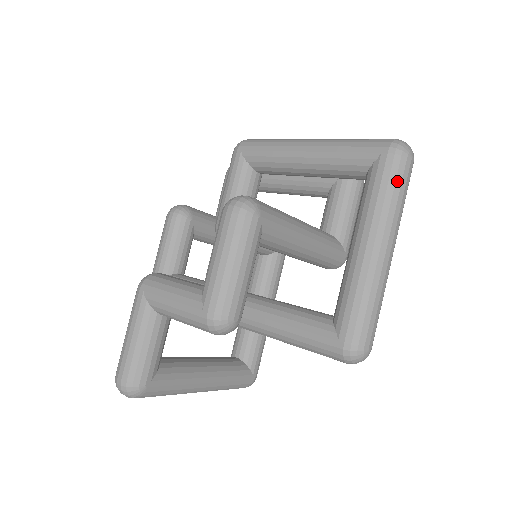
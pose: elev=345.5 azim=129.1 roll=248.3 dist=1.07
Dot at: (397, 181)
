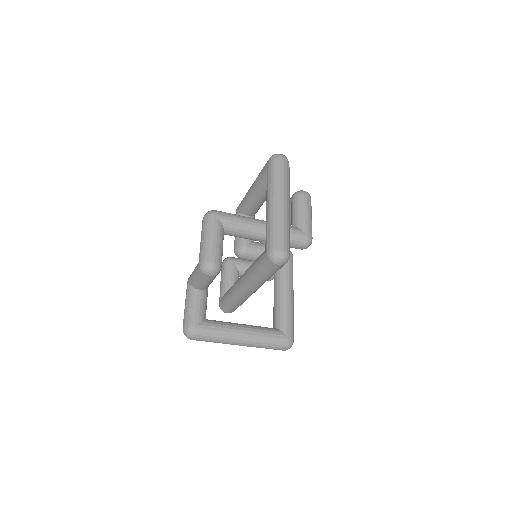
Dot at: (275, 170)
